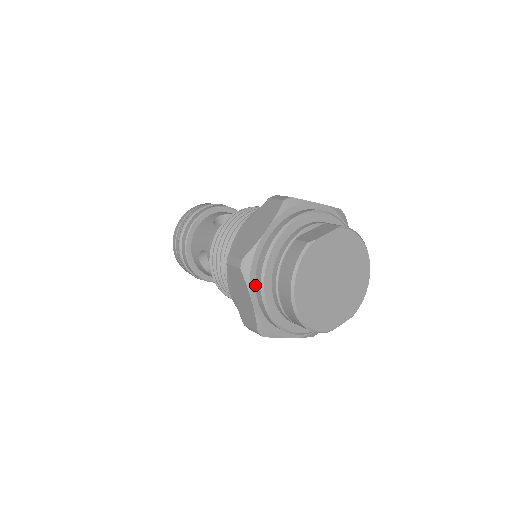
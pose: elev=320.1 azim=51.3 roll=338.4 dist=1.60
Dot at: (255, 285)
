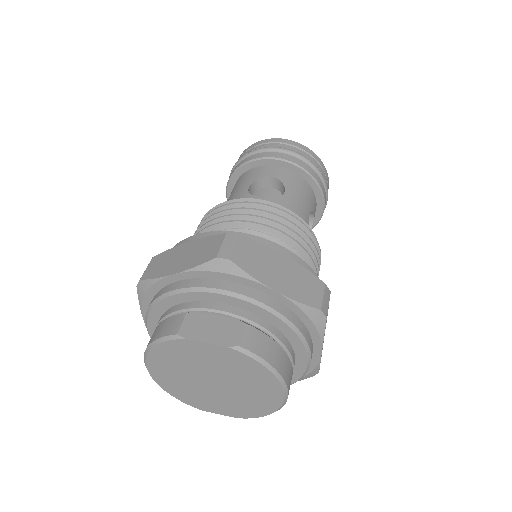
Dot at: occluded
